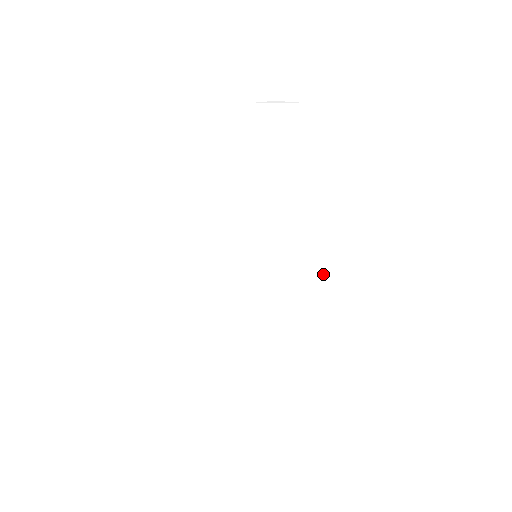
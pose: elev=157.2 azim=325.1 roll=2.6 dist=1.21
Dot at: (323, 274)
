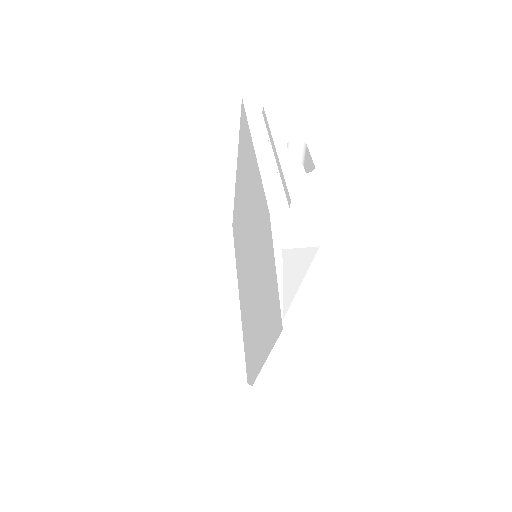
Dot at: (256, 346)
